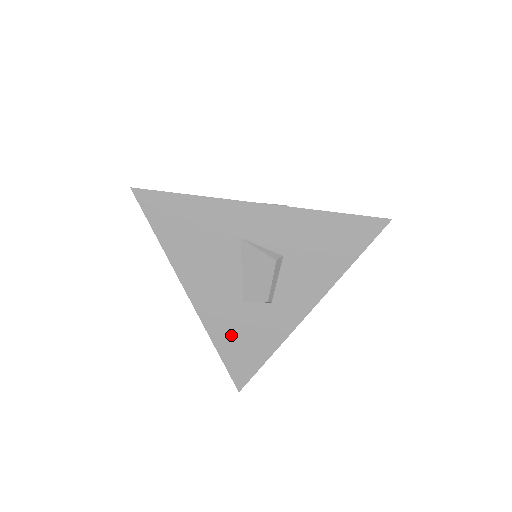
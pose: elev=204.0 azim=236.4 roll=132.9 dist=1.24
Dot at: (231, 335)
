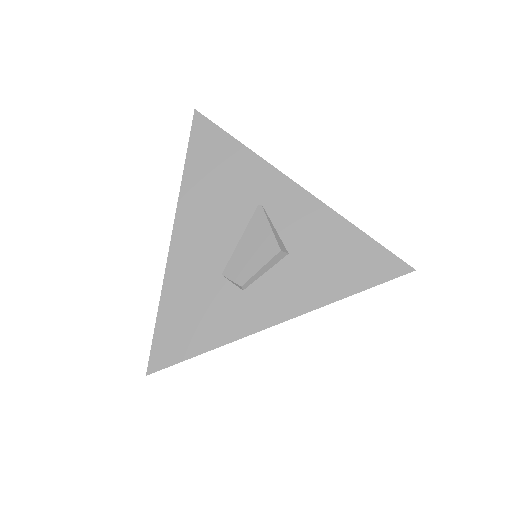
Dot at: occluded
